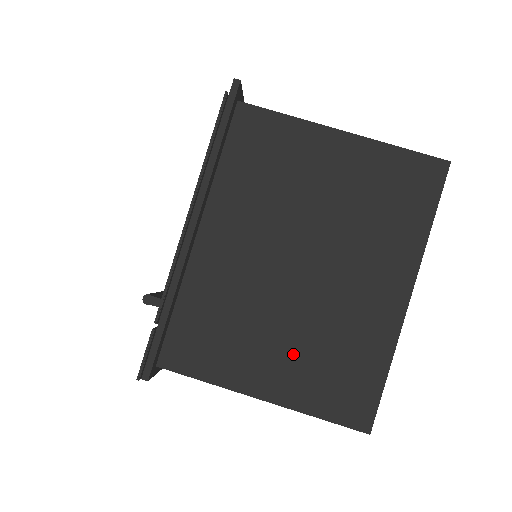
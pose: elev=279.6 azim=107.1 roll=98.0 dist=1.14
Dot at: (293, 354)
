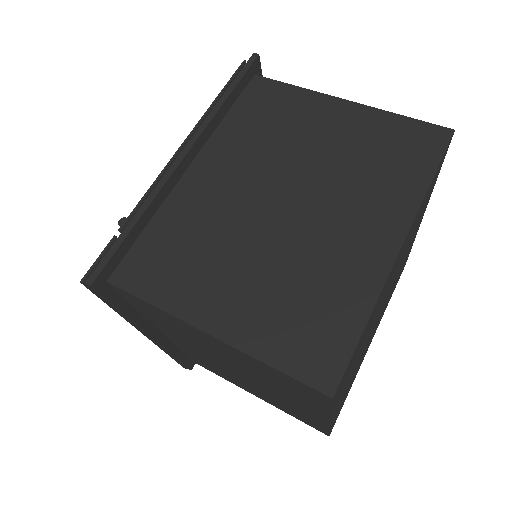
Dot at: (256, 289)
